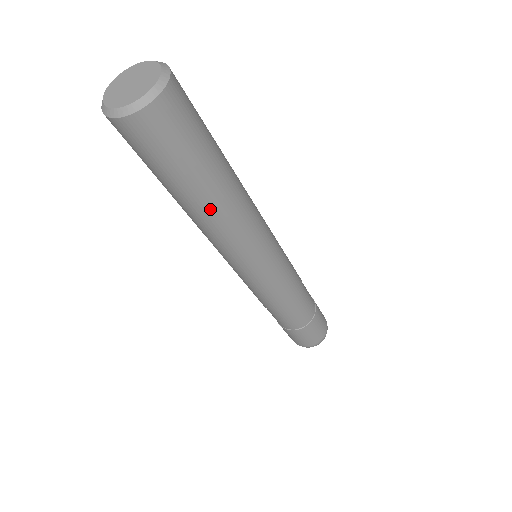
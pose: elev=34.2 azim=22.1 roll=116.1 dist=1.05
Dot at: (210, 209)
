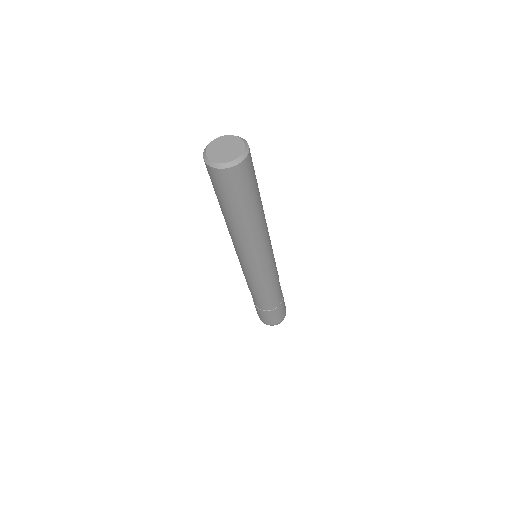
Dot at: (259, 216)
